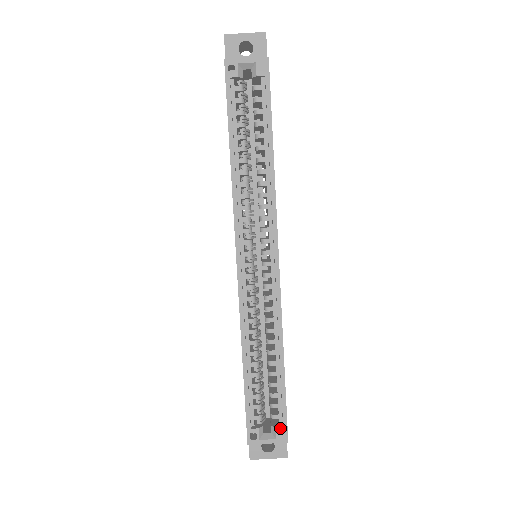
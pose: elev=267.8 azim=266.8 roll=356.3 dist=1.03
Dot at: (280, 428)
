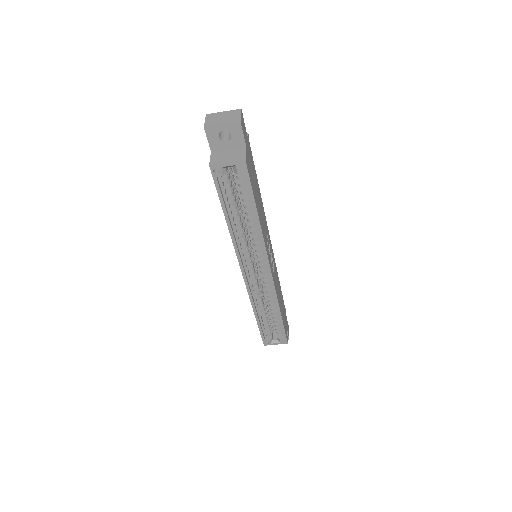
Dot at: (282, 339)
